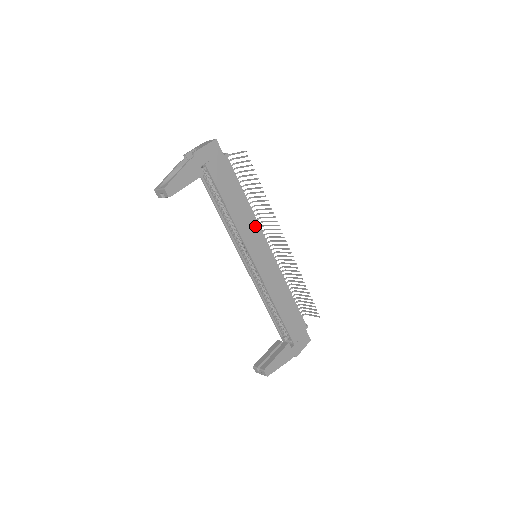
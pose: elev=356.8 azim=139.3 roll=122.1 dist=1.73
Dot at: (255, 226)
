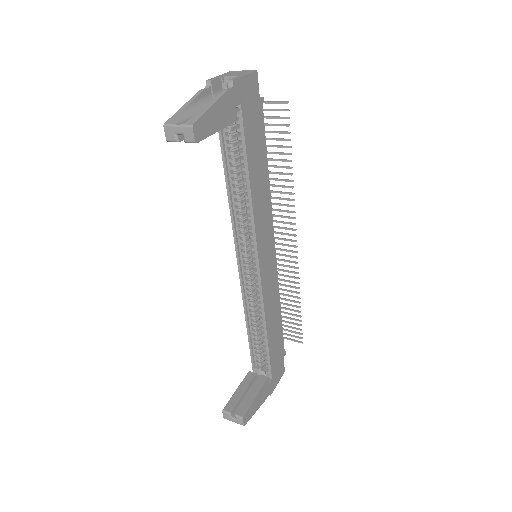
Dot at: (268, 214)
